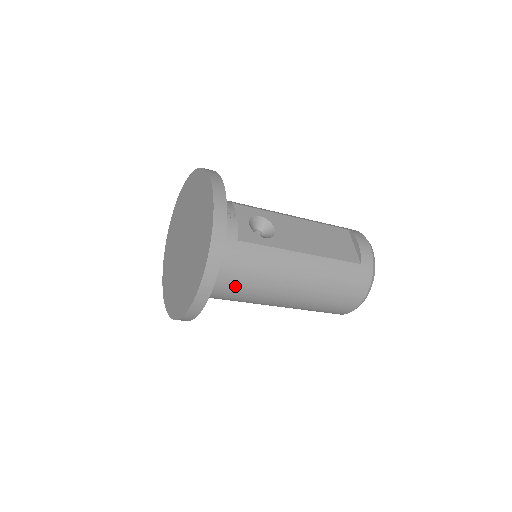
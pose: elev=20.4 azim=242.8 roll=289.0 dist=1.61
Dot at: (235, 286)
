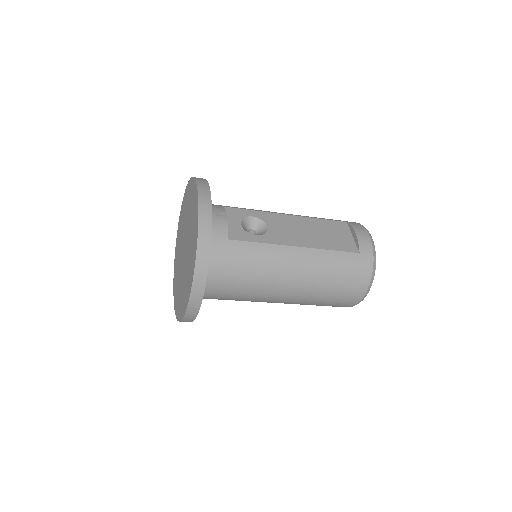
Dot at: (232, 284)
